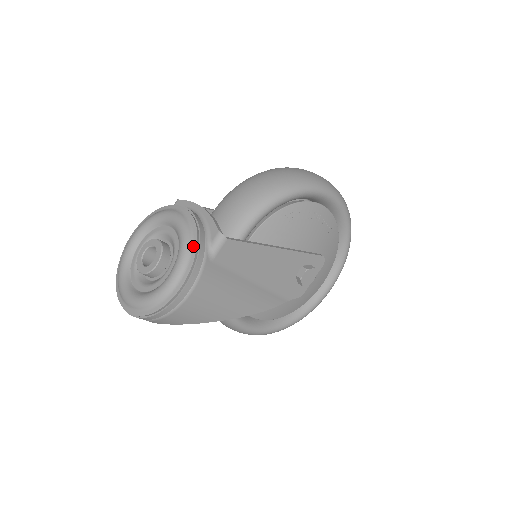
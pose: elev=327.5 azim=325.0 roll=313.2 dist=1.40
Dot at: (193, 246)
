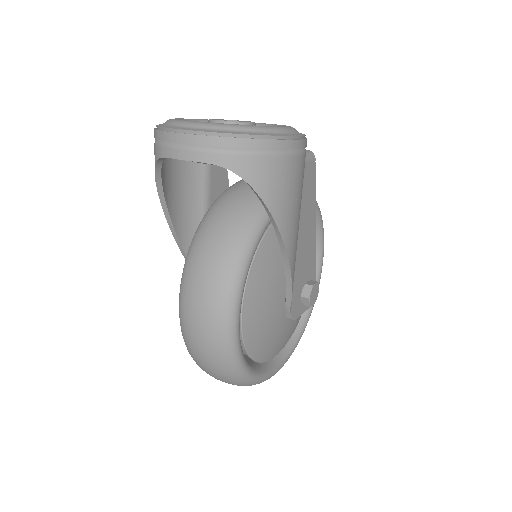
Dot at: occluded
